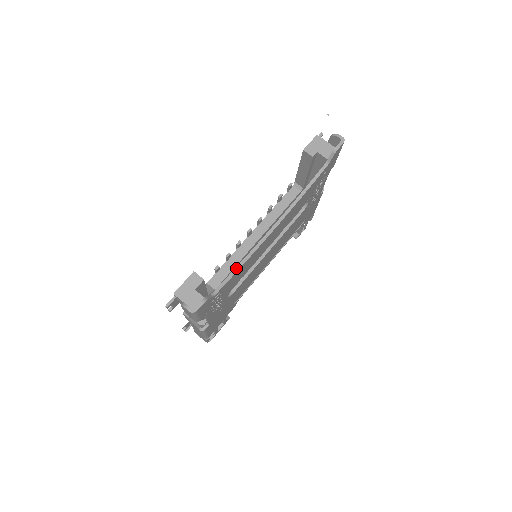
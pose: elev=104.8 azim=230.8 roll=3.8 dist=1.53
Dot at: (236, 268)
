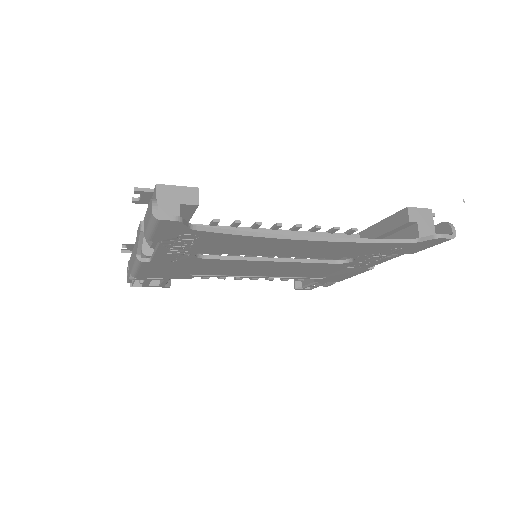
Dot at: (239, 231)
